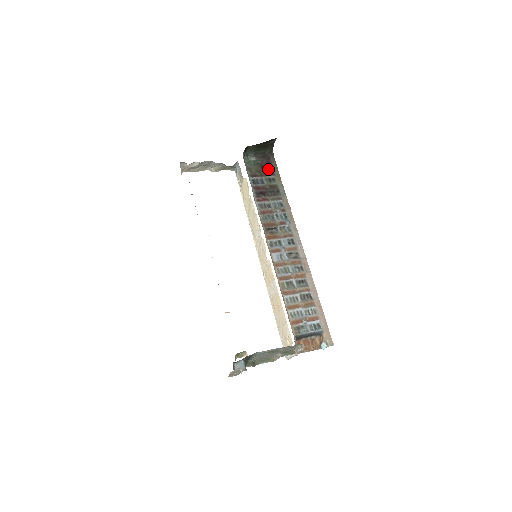
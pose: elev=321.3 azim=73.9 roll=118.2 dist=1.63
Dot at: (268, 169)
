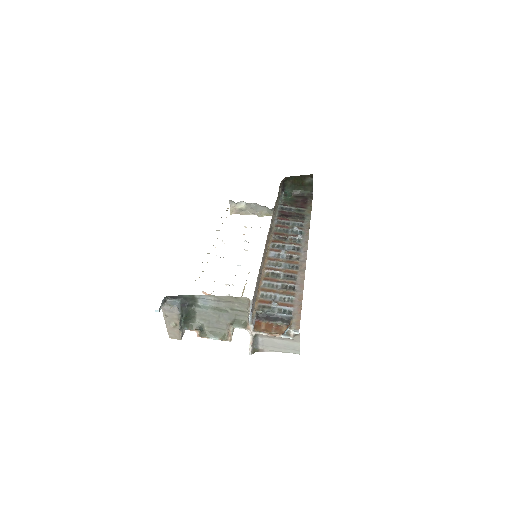
Dot at: (301, 204)
